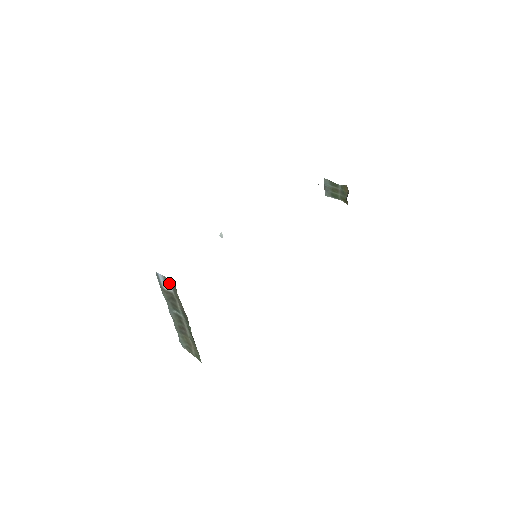
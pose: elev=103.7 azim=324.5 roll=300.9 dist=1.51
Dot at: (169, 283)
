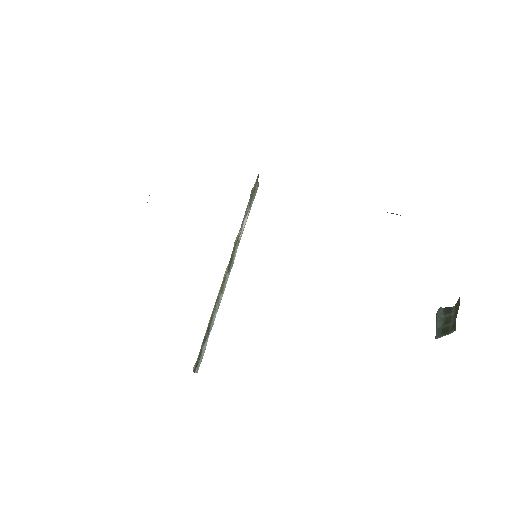
Dot at: occluded
